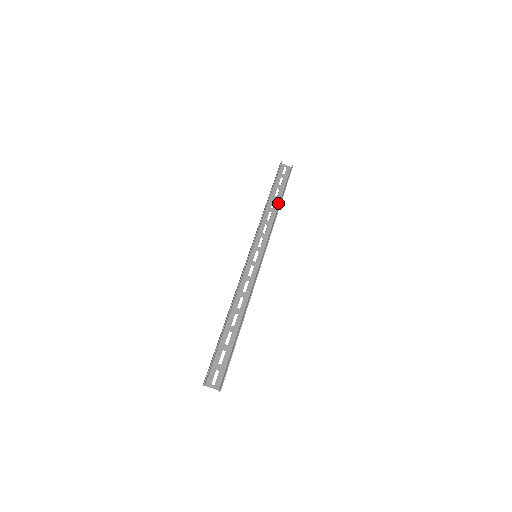
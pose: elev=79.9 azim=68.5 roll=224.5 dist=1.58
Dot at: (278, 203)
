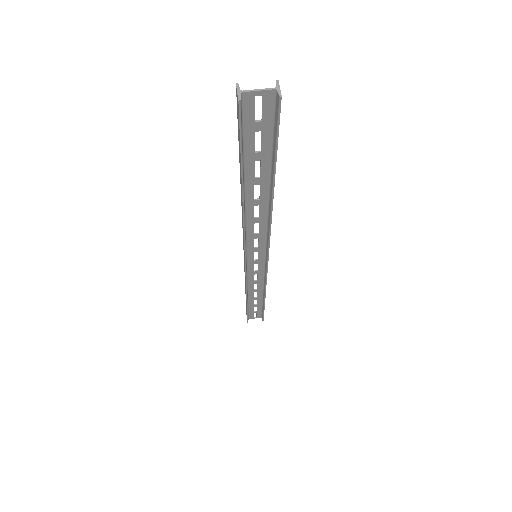
Dot at: (261, 295)
